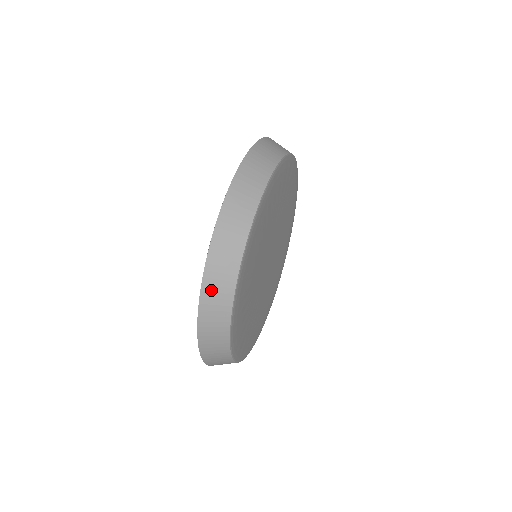
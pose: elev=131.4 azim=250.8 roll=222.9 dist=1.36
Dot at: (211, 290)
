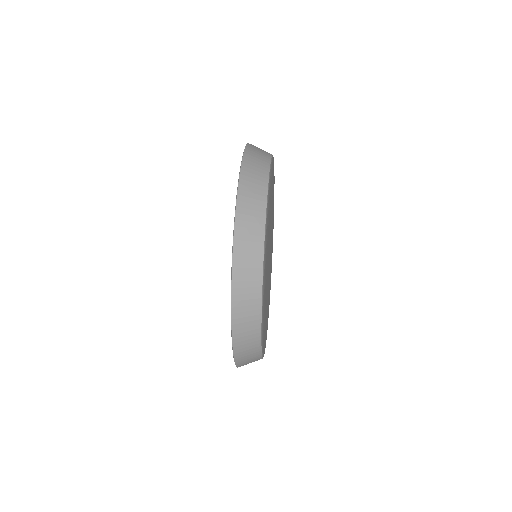
Dot at: (252, 155)
